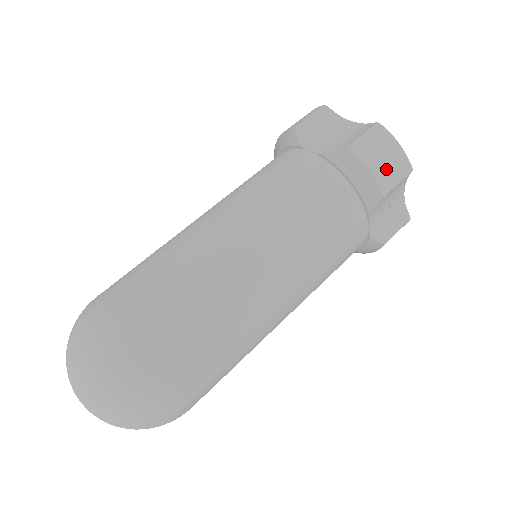
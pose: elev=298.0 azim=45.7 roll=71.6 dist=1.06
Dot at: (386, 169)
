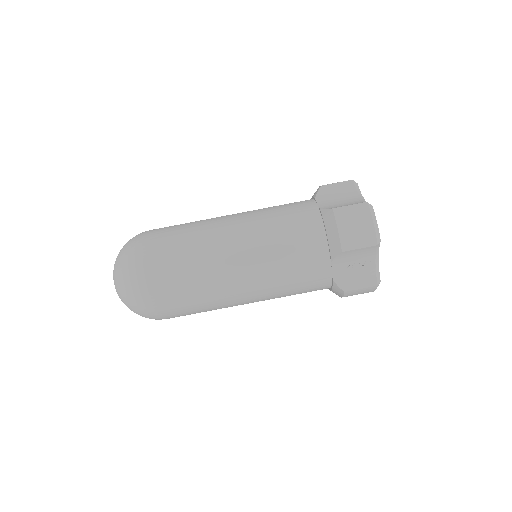
Dot at: (353, 234)
